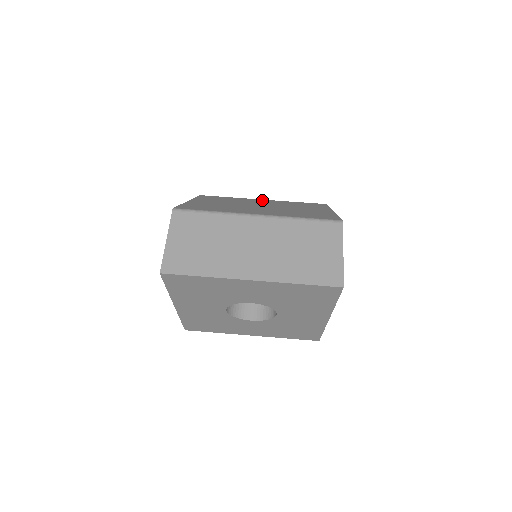
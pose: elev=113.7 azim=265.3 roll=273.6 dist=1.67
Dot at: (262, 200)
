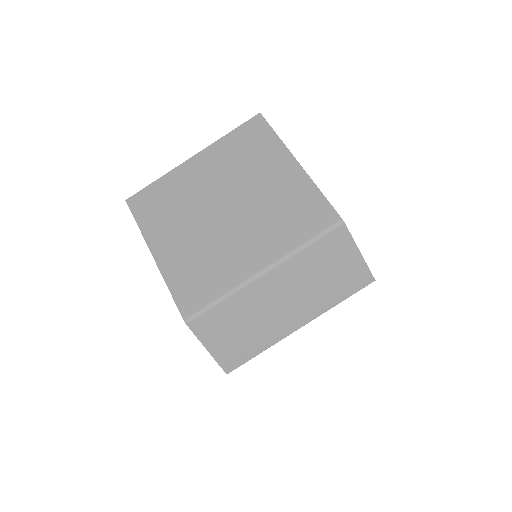
Dot at: (197, 164)
